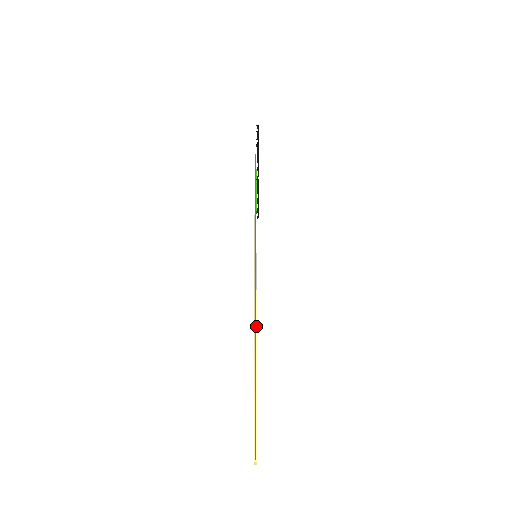
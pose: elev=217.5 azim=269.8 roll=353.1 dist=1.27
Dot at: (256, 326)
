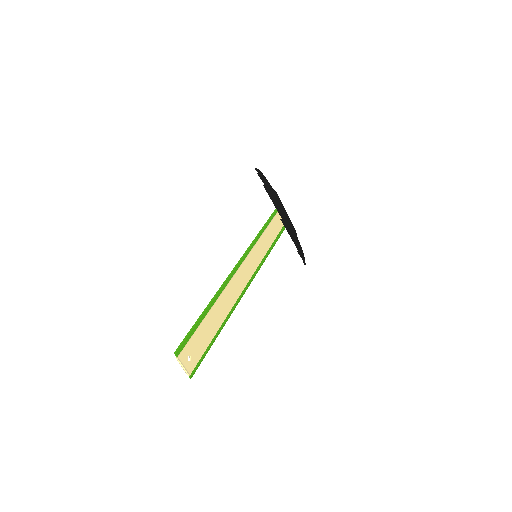
Dot at: (227, 285)
